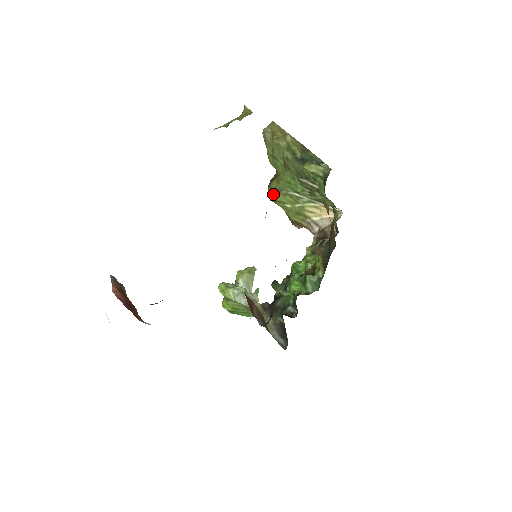
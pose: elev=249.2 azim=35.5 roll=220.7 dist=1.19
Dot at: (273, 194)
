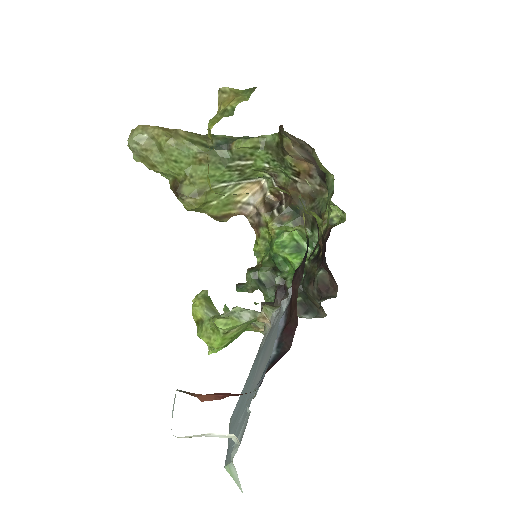
Dot at: (196, 199)
